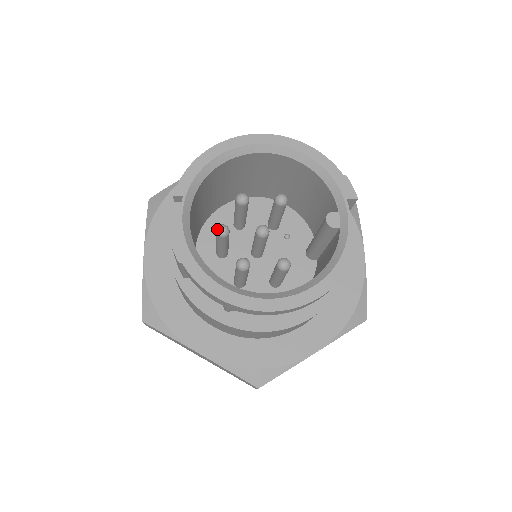
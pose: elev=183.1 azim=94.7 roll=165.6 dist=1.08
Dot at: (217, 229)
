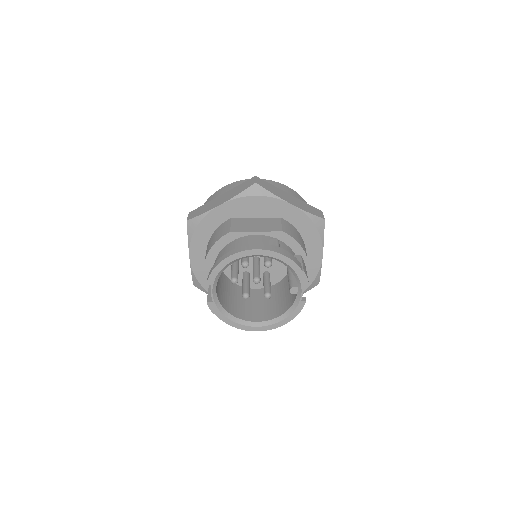
Dot at: (231, 282)
